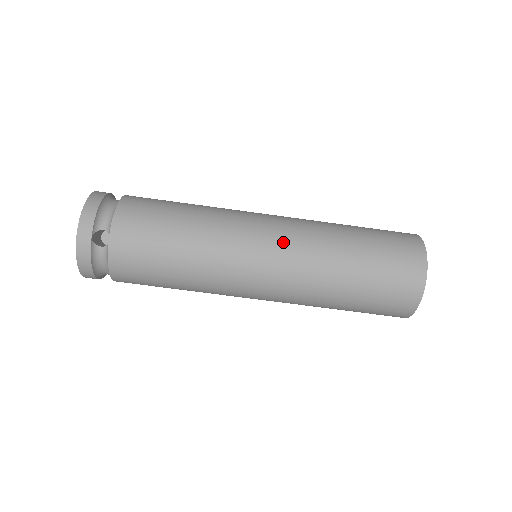
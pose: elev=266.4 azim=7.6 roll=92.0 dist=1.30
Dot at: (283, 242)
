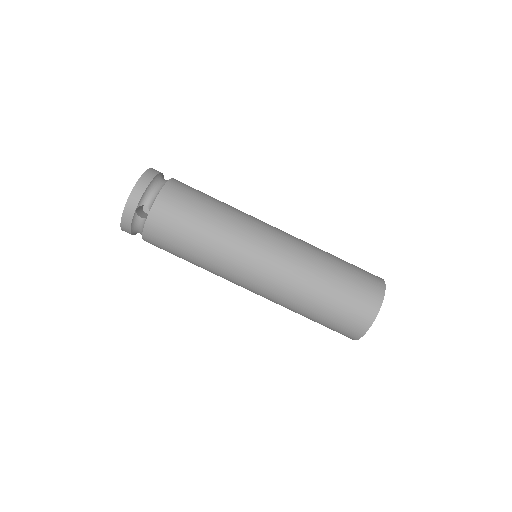
Dot at: (276, 259)
